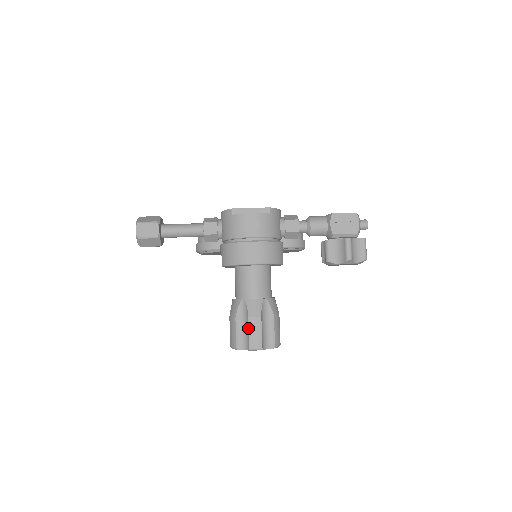
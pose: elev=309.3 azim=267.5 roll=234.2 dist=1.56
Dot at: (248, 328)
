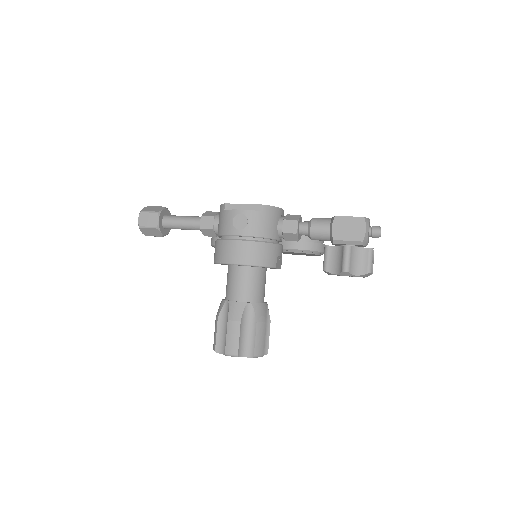
Dot at: (226, 331)
